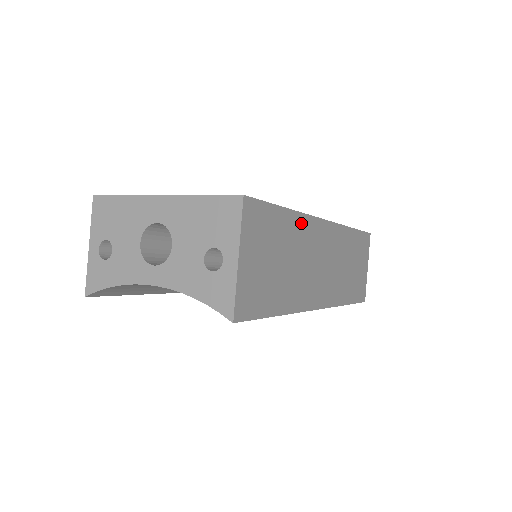
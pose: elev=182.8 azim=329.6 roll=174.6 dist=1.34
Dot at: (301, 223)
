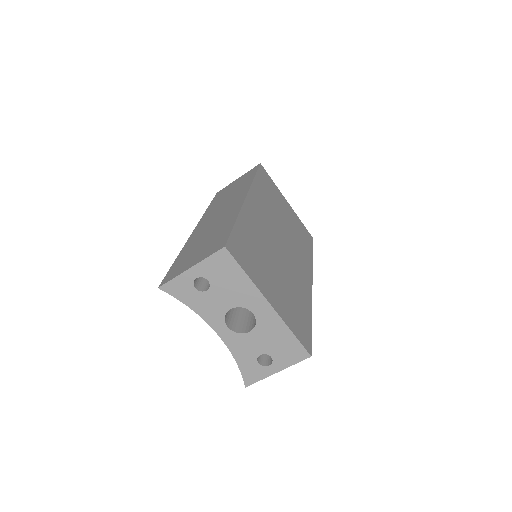
Dot at: occluded
